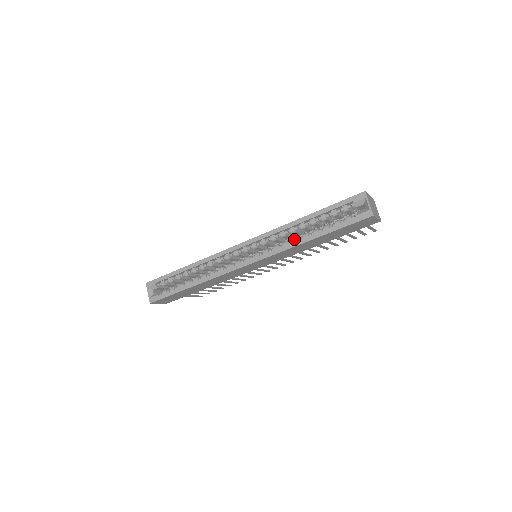
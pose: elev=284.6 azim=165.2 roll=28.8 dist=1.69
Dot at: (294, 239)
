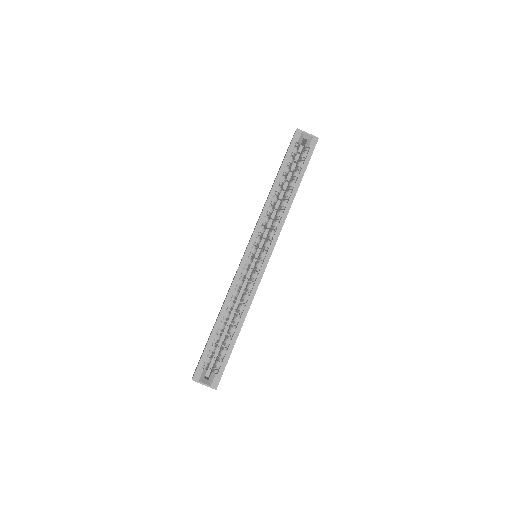
Dot at: (283, 205)
